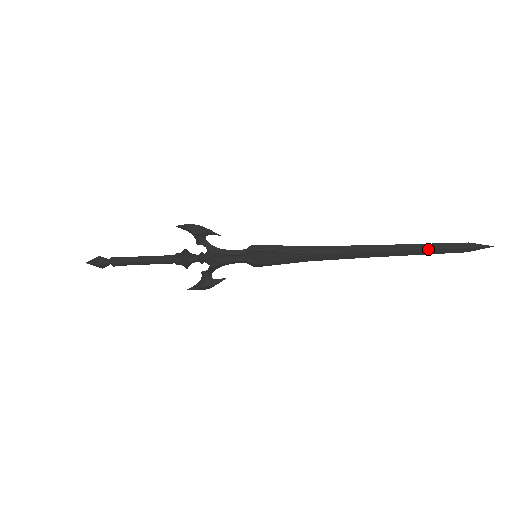
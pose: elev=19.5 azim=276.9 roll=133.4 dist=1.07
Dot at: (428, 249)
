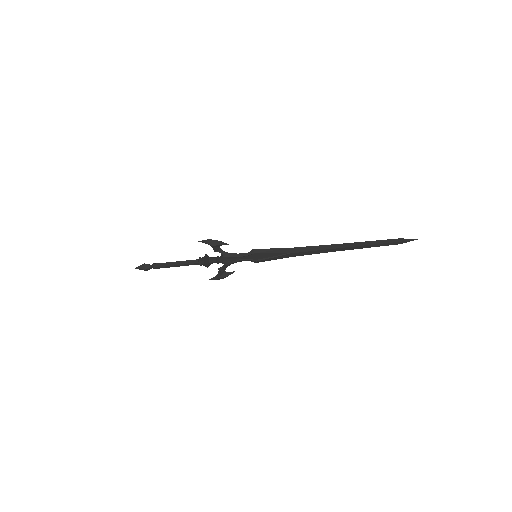
Dot at: (374, 244)
